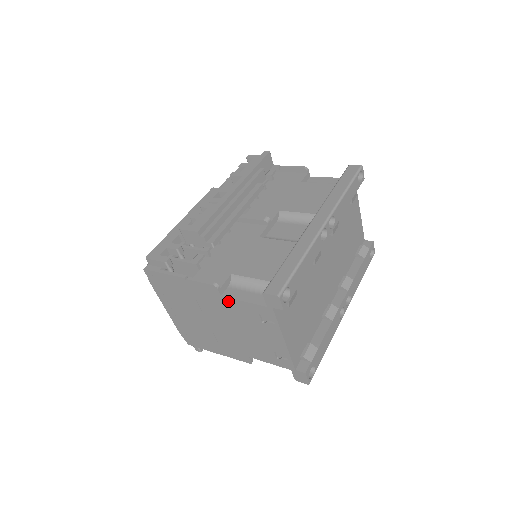
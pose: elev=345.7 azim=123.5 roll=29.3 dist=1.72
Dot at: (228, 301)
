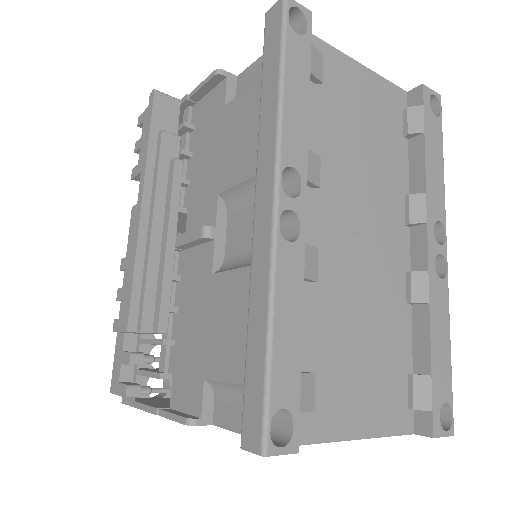
Dot at: occluded
